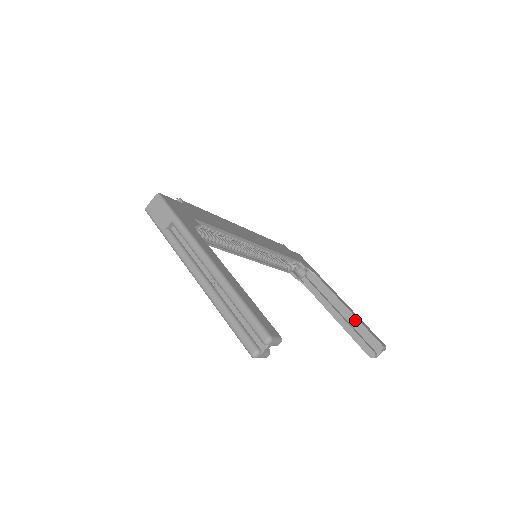
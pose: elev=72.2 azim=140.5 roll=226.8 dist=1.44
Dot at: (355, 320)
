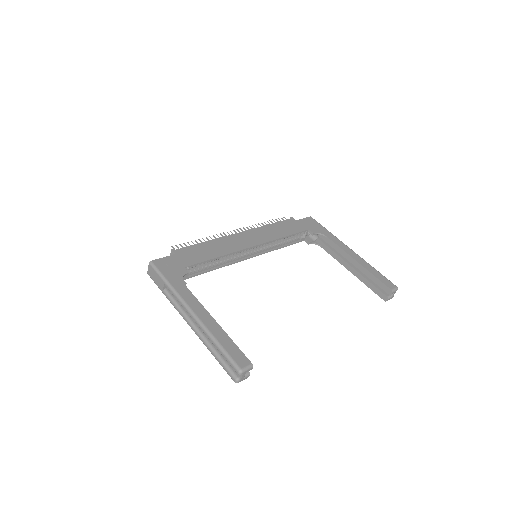
Dot at: (365, 271)
